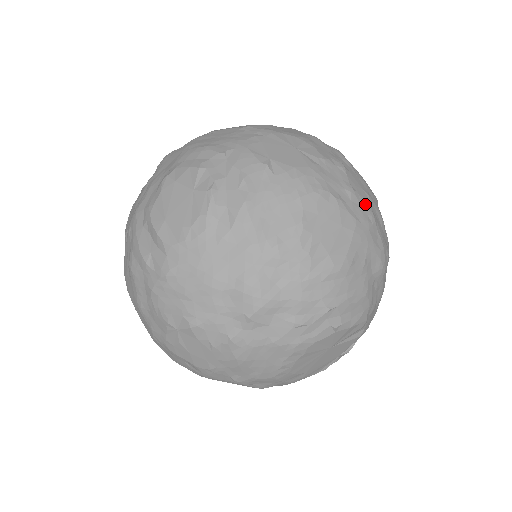
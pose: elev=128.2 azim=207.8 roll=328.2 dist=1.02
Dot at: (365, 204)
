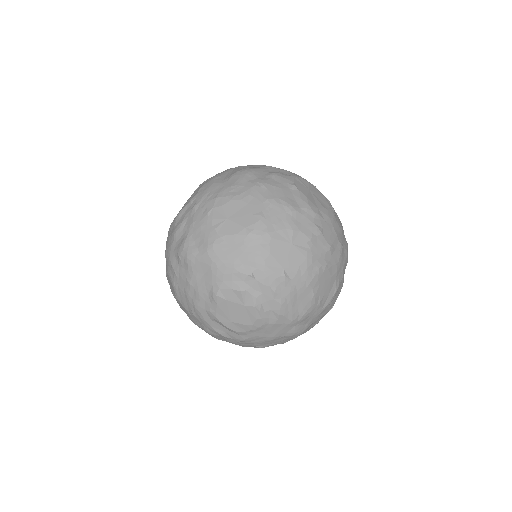
Dot at: (336, 244)
